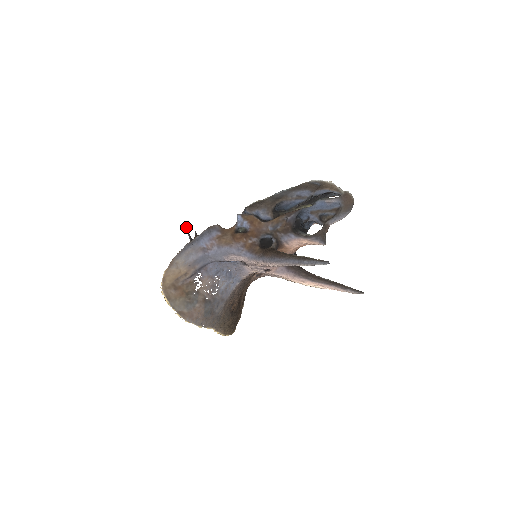
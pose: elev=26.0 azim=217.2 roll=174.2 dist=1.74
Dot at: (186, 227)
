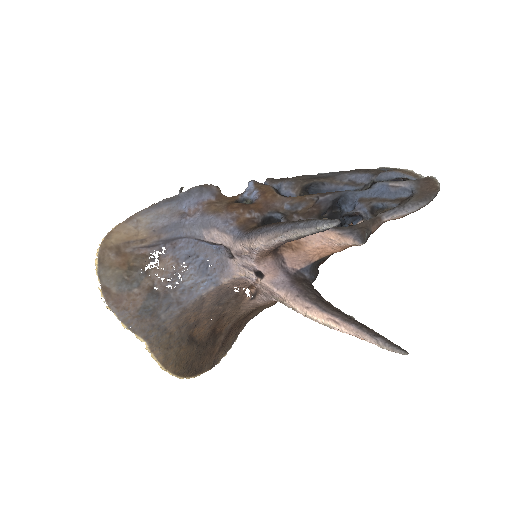
Dot at: (180, 188)
